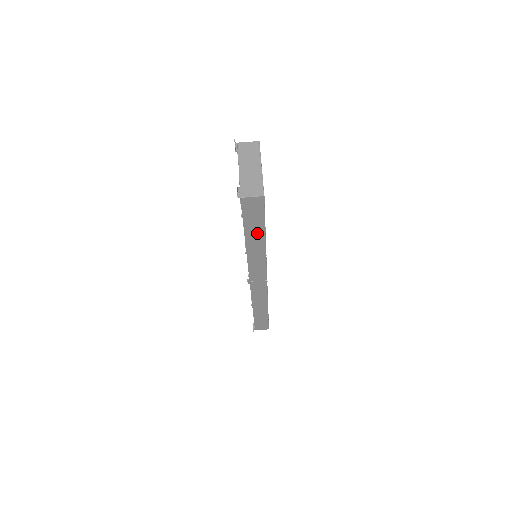
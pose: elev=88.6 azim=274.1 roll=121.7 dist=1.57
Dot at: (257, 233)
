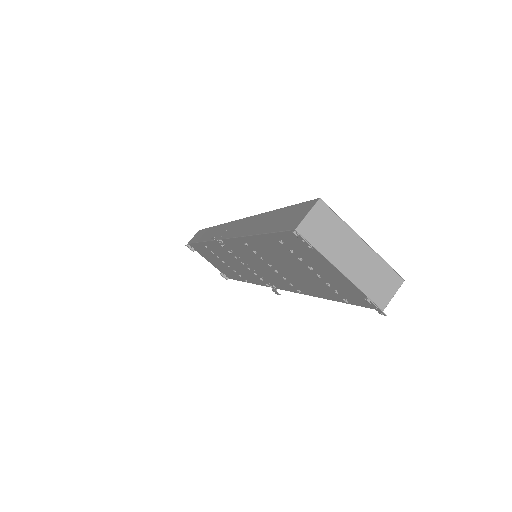
Dot at: occluded
